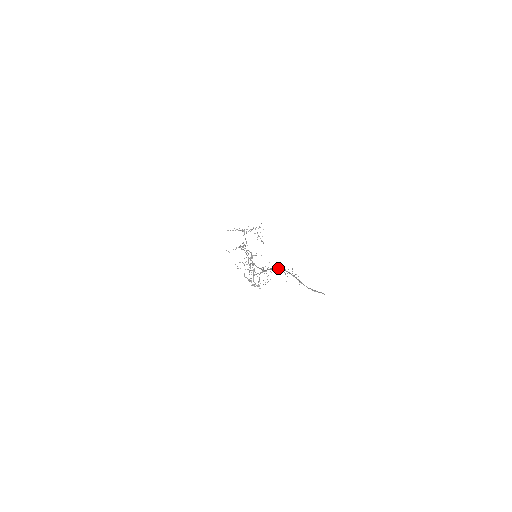
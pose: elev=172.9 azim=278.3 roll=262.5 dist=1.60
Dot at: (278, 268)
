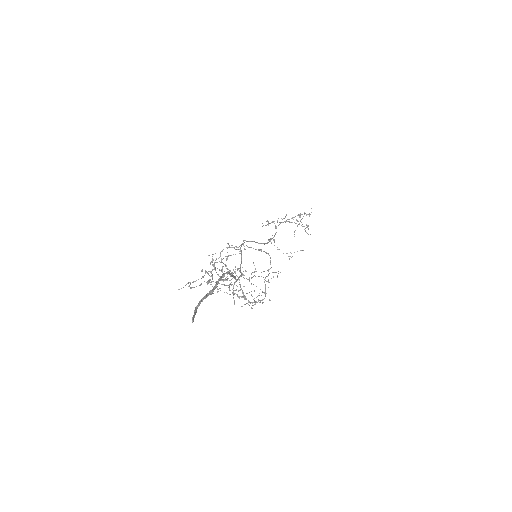
Dot at: occluded
